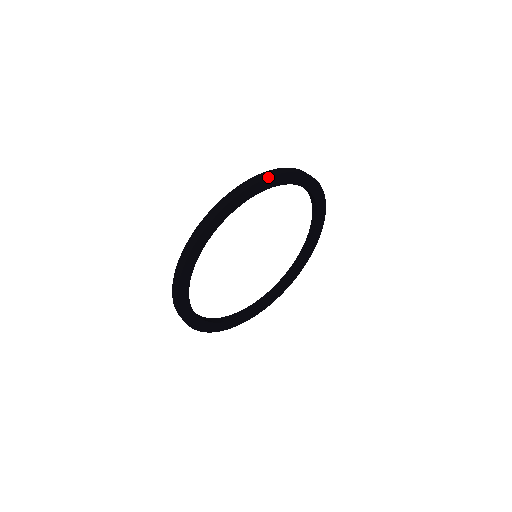
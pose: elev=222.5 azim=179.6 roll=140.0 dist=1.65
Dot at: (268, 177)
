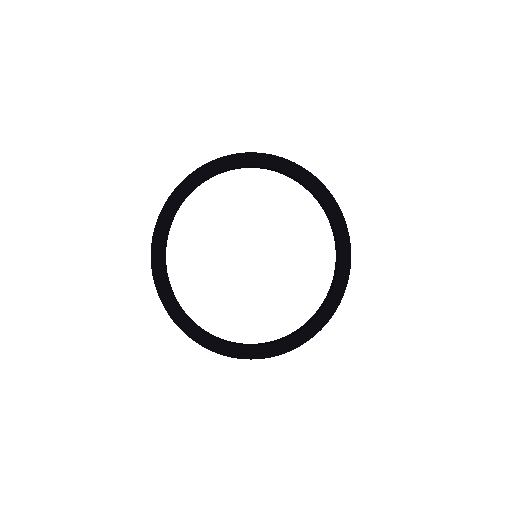
Dot at: (311, 173)
